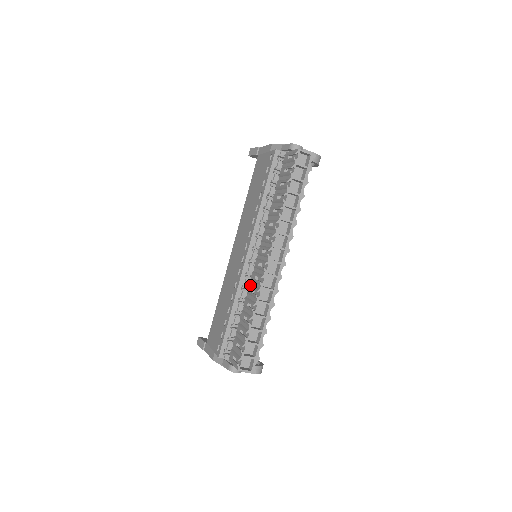
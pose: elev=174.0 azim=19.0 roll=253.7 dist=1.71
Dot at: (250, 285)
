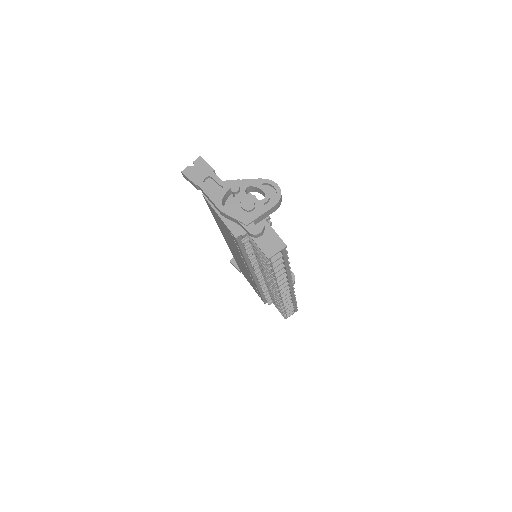
Dot at: occluded
